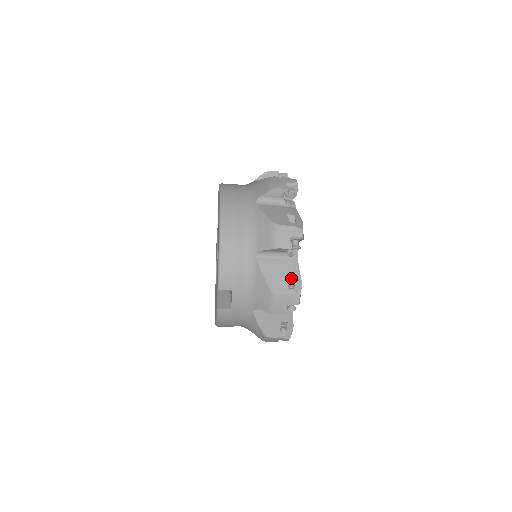
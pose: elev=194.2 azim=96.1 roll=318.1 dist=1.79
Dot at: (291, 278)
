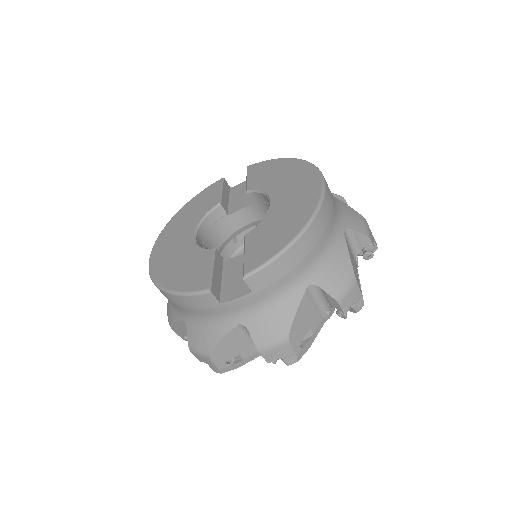
Dot at: (307, 334)
